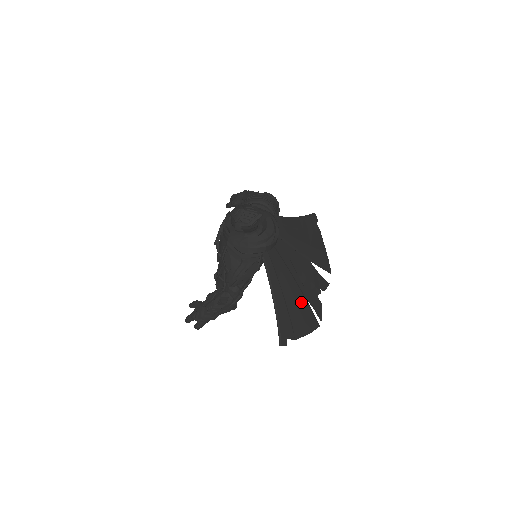
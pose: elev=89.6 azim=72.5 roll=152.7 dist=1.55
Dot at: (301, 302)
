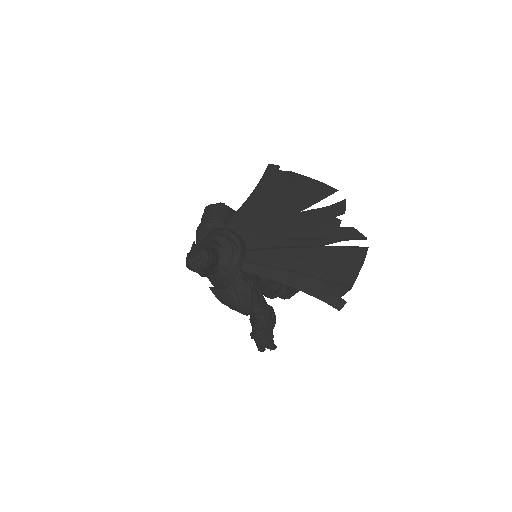
Dot at: (324, 255)
